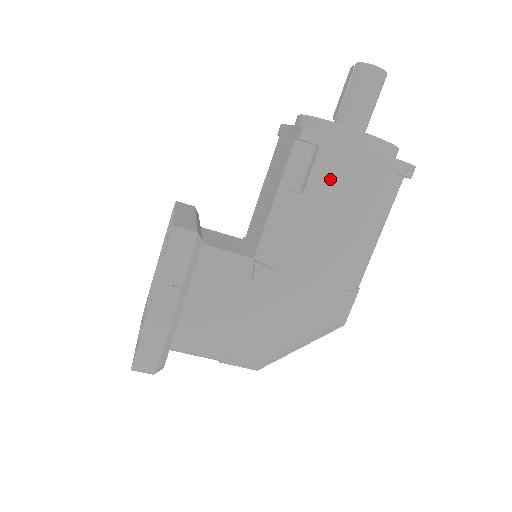
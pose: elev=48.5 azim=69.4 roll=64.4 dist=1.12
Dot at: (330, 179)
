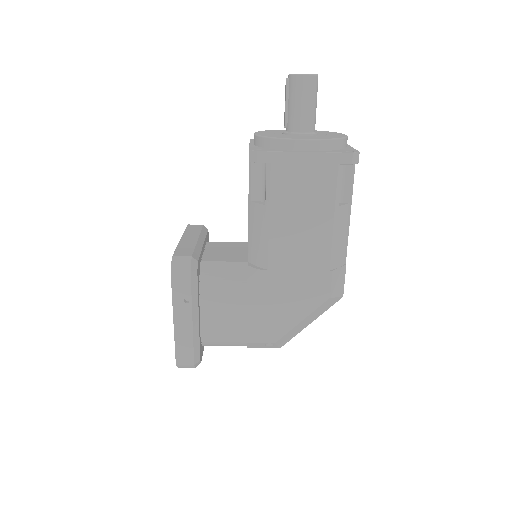
Dot at: (284, 186)
